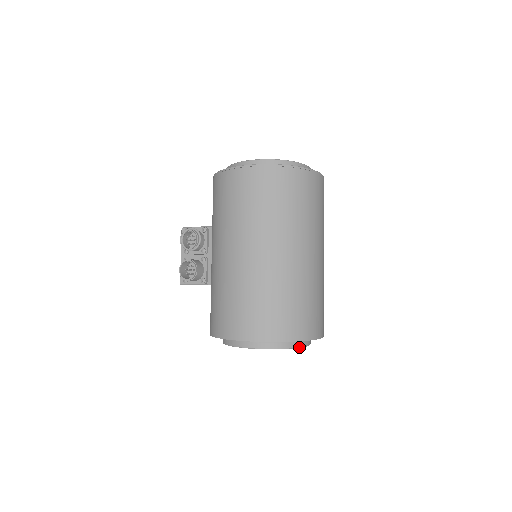
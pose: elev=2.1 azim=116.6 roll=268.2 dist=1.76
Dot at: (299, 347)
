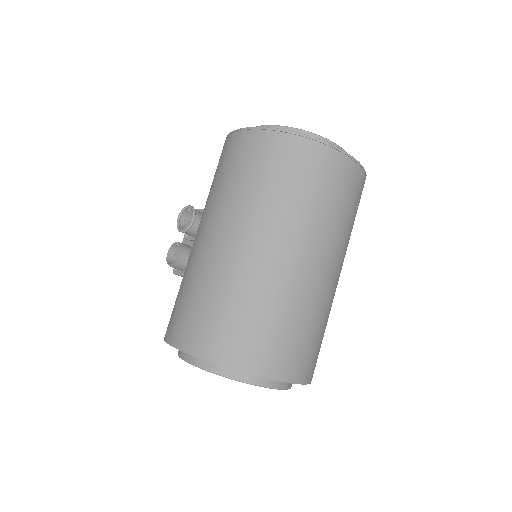
Dot at: (255, 384)
